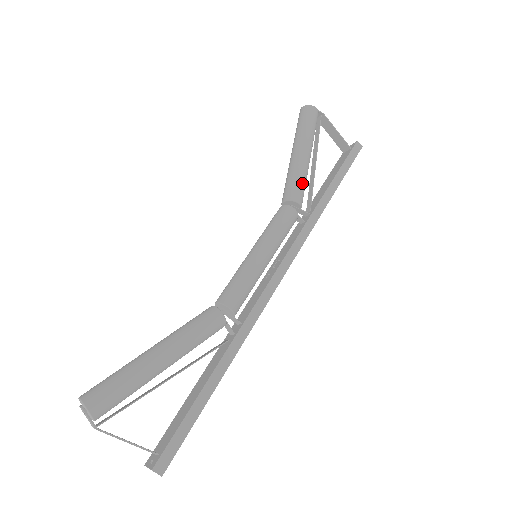
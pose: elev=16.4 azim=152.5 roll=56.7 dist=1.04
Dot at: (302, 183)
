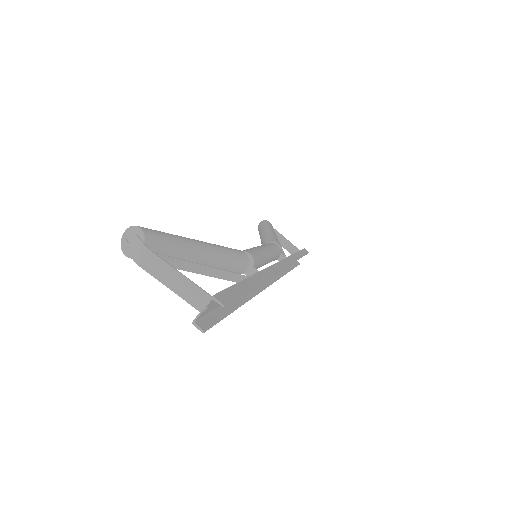
Dot at: (277, 240)
